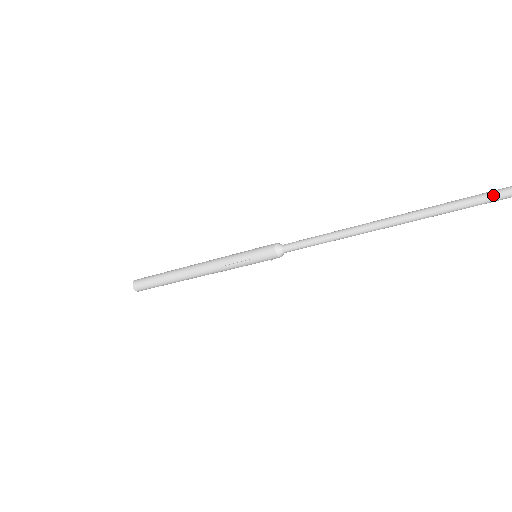
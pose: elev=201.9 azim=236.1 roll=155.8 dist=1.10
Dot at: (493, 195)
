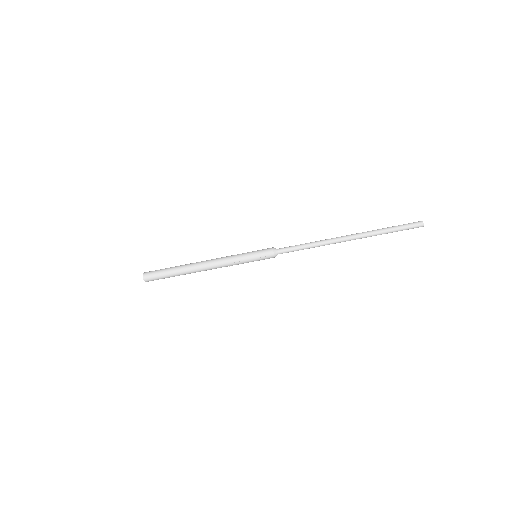
Dot at: (411, 226)
